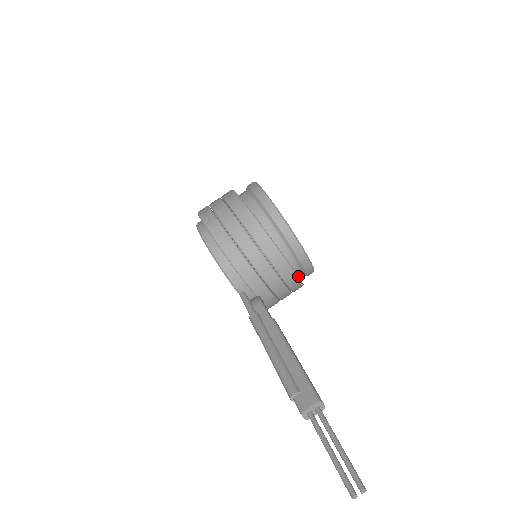
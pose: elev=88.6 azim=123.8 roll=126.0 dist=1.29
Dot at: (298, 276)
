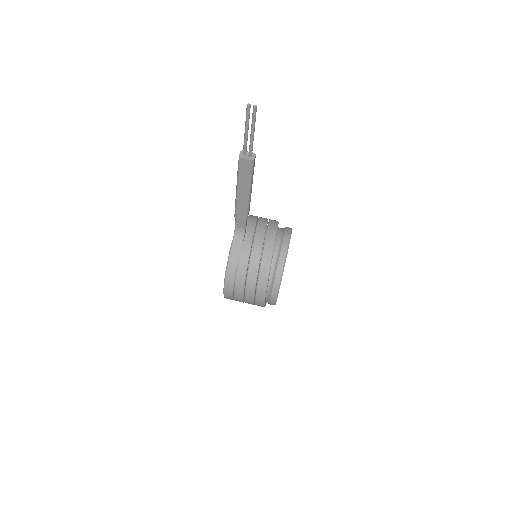
Dot at: (272, 263)
